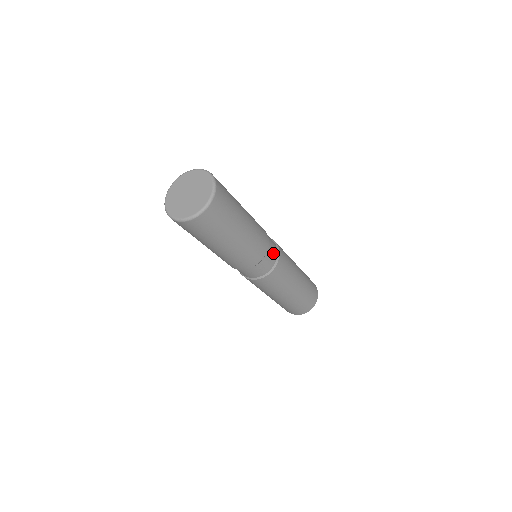
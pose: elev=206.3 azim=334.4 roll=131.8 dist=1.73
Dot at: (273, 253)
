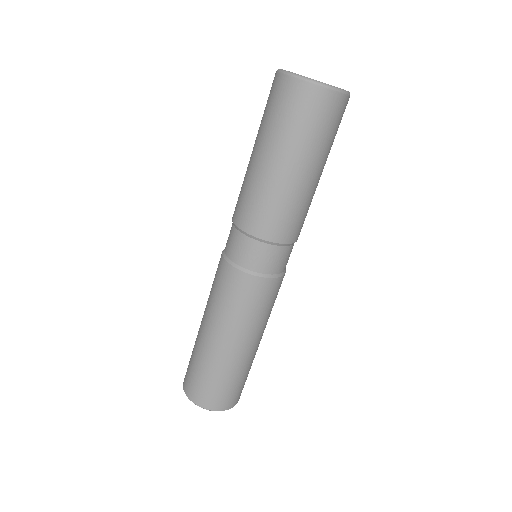
Dot at: (279, 262)
